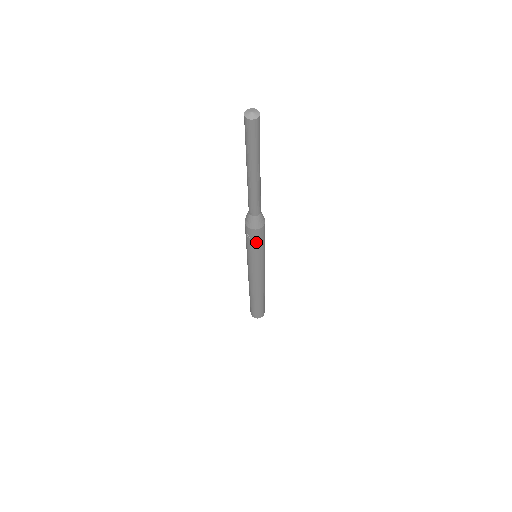
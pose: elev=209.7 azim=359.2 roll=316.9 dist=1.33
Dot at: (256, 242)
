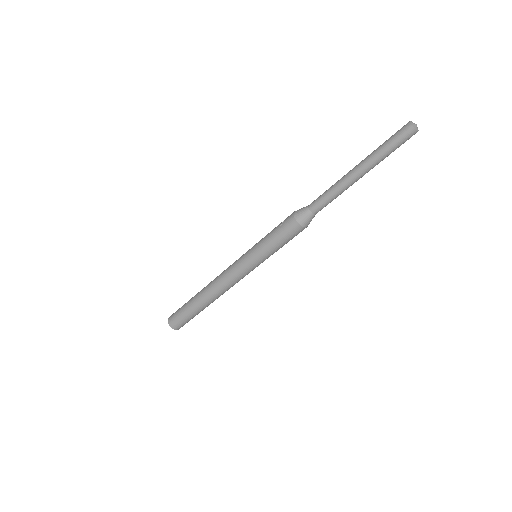
Dot at: (279, 233)
